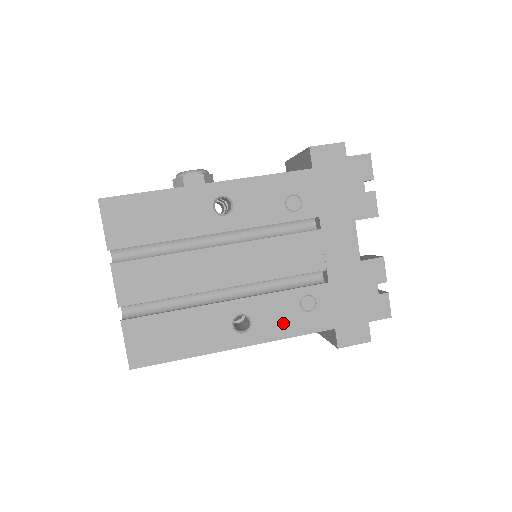
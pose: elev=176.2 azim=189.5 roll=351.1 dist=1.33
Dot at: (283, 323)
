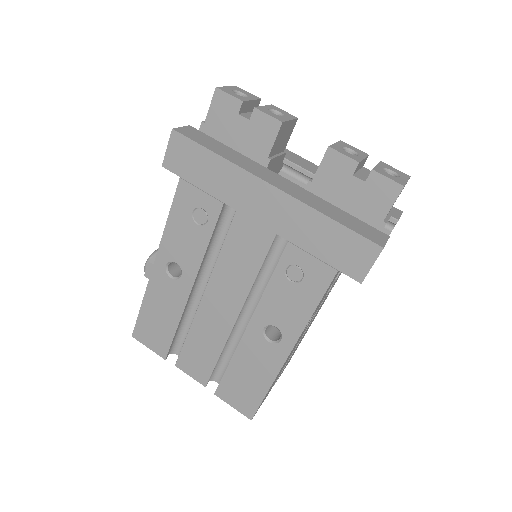
Dot at: (296, 307)
